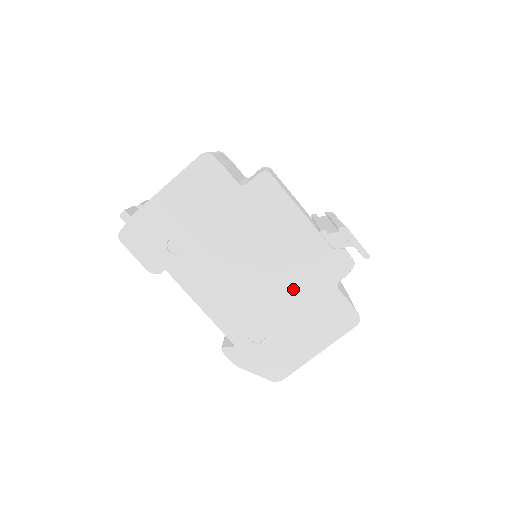
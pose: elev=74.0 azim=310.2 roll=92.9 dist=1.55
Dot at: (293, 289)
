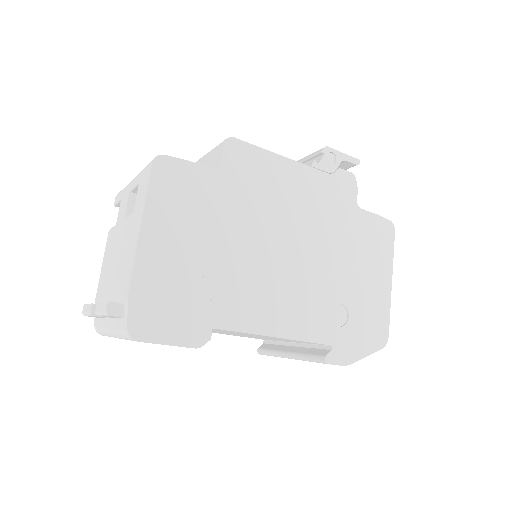
Dot at: (332, 240)
